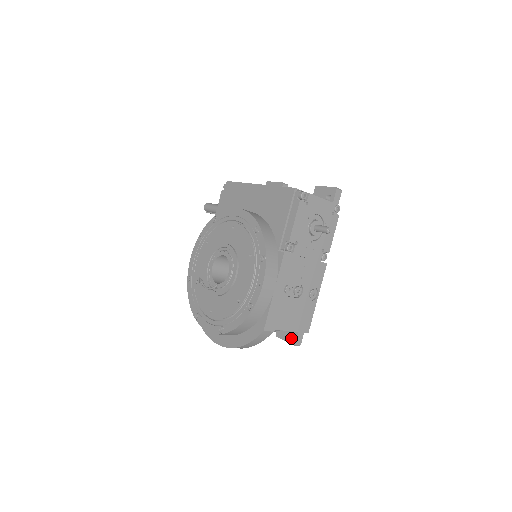
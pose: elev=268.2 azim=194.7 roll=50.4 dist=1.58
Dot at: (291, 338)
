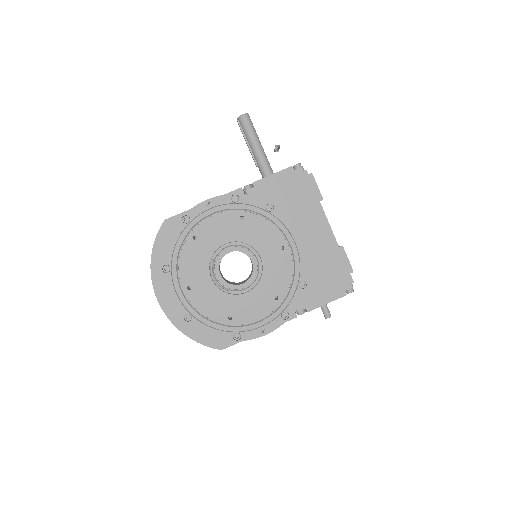
Dot at: occluded
